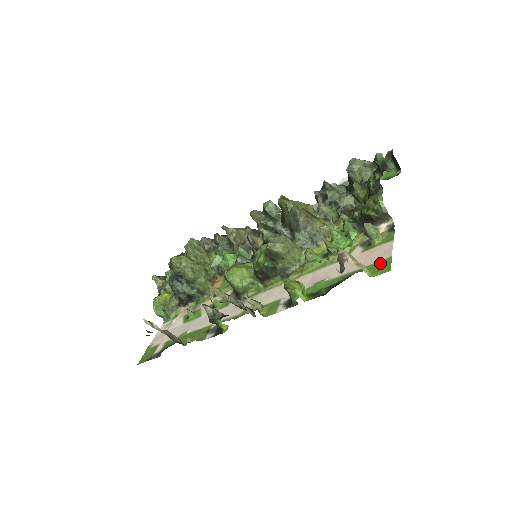
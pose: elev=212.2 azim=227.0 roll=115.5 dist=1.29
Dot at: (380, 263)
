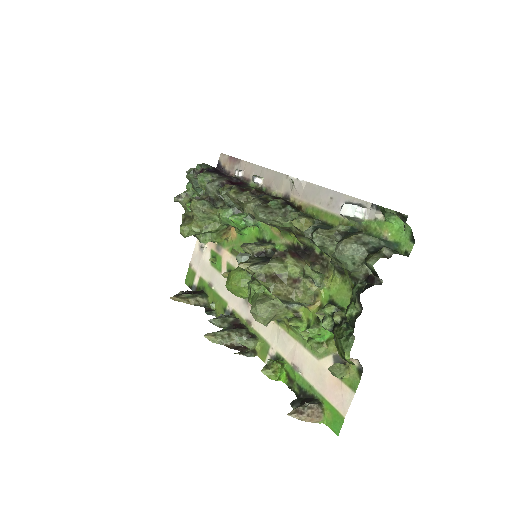
Dot at: (335, 414)
